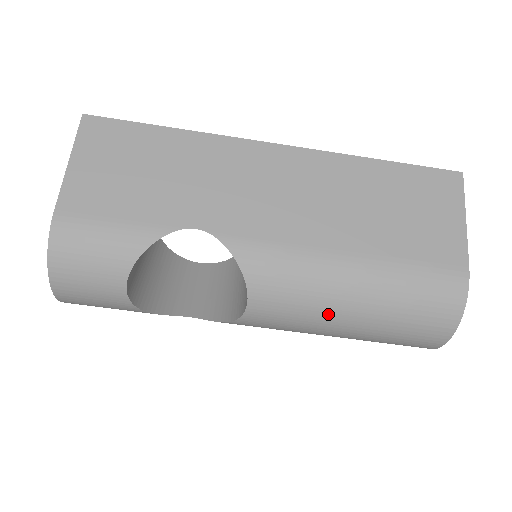
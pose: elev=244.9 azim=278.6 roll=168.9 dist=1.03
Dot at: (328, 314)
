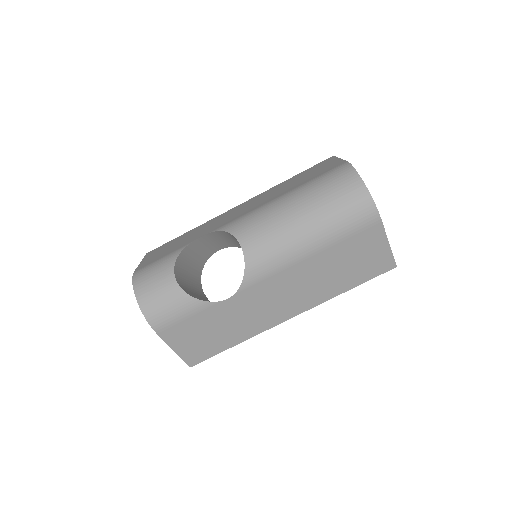
Dot at: (287, 222)
